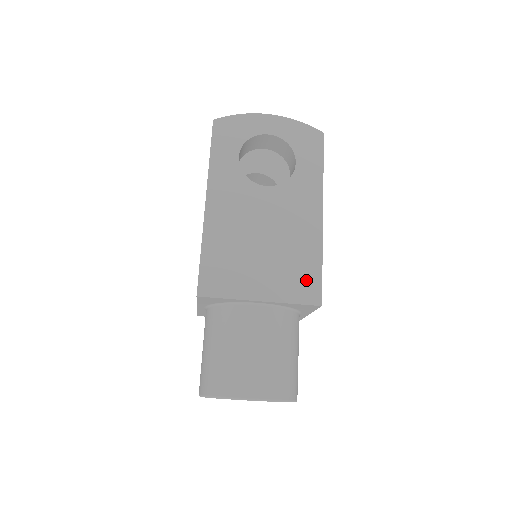
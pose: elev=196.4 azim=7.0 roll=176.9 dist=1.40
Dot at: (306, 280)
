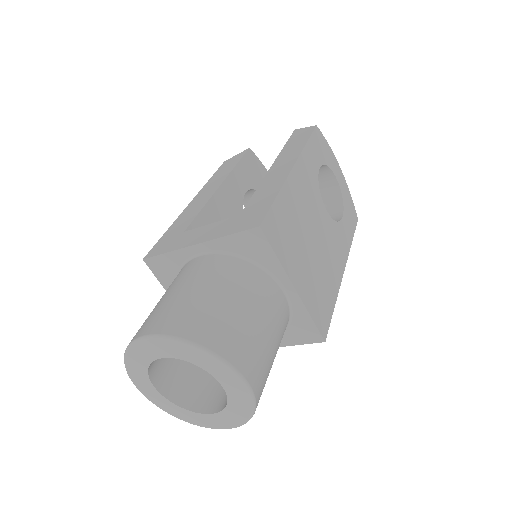
Dot at: (324, 308)
